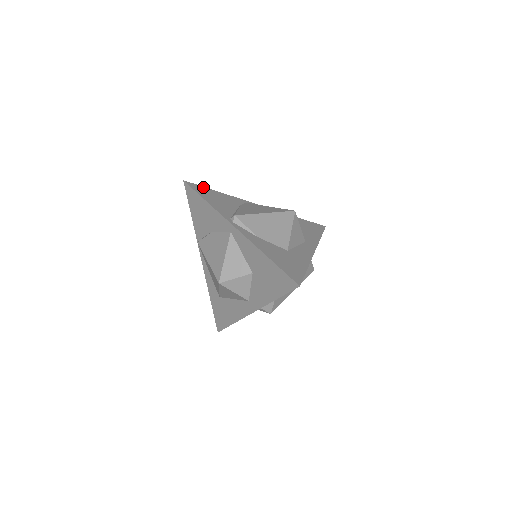
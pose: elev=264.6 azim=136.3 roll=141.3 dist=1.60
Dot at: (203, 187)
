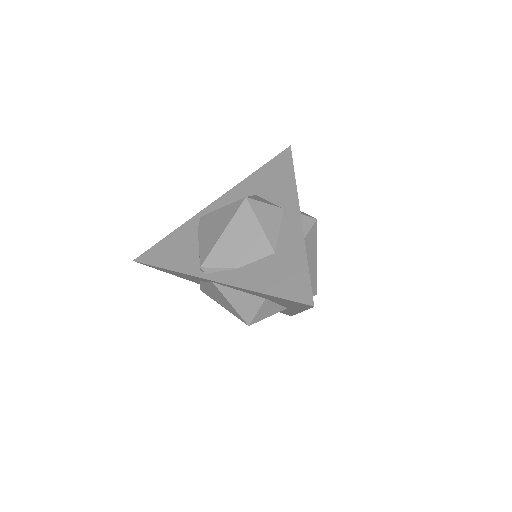
Dot at: (153, 247)
